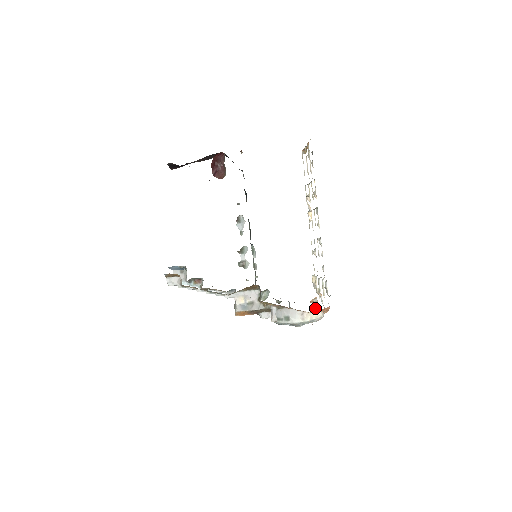
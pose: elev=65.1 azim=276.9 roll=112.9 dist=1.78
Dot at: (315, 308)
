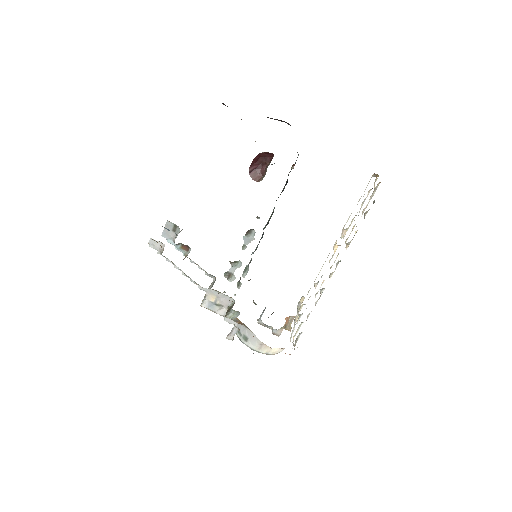
Dot at: (287, 325)
